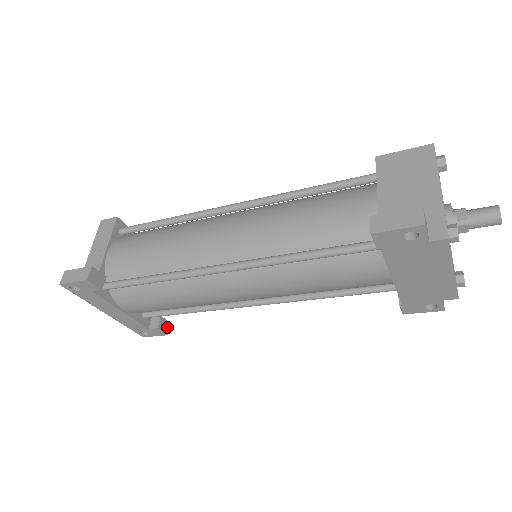
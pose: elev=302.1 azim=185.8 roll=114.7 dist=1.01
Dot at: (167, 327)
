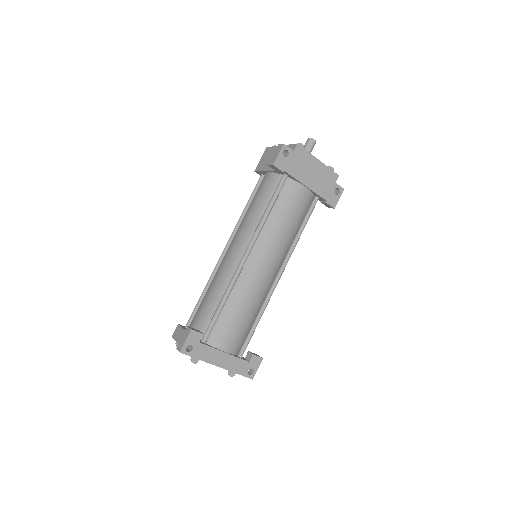
Dot at: occluded
